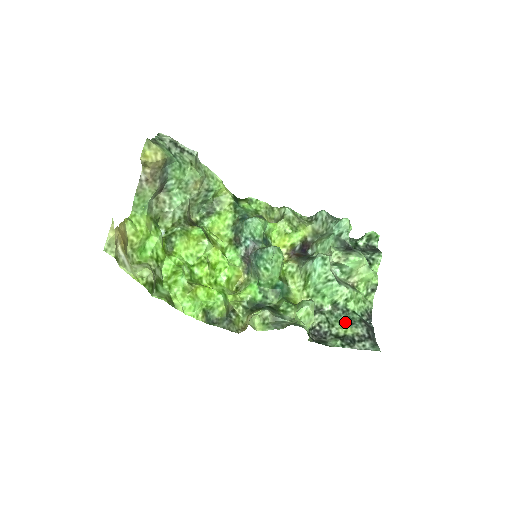
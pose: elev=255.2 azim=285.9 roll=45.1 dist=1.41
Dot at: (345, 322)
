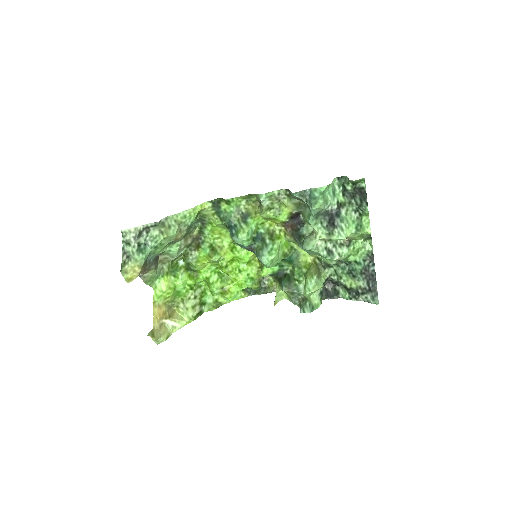
Dot at: (350, 274)
